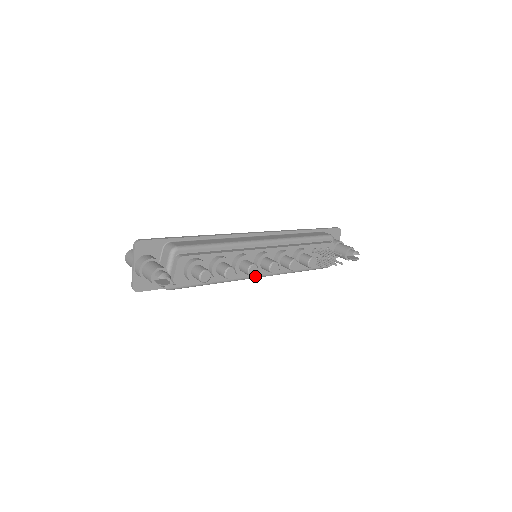
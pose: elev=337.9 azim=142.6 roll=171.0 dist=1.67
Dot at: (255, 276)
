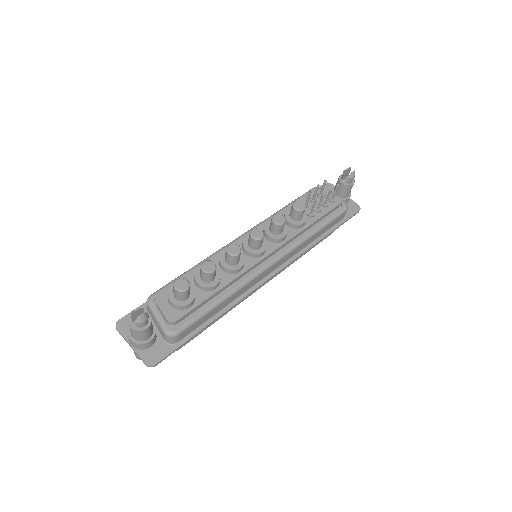
Dot at: (265, 265)
